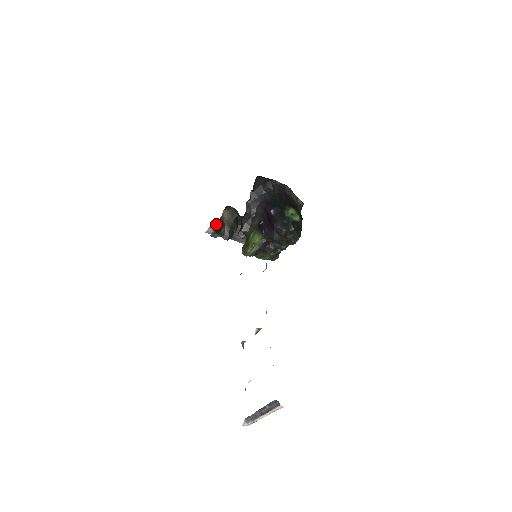
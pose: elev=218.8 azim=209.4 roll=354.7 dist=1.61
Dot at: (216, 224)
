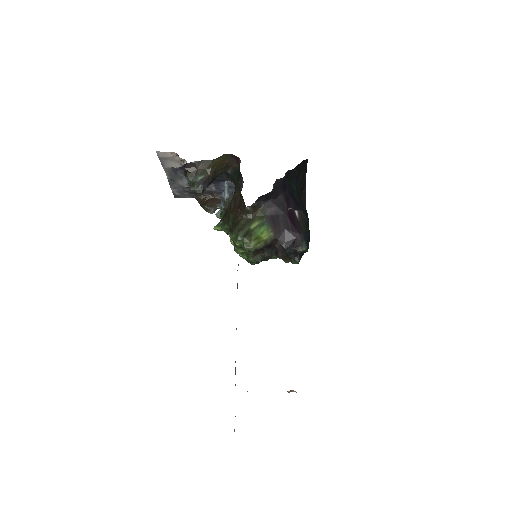
Dot at: (196, 161)
